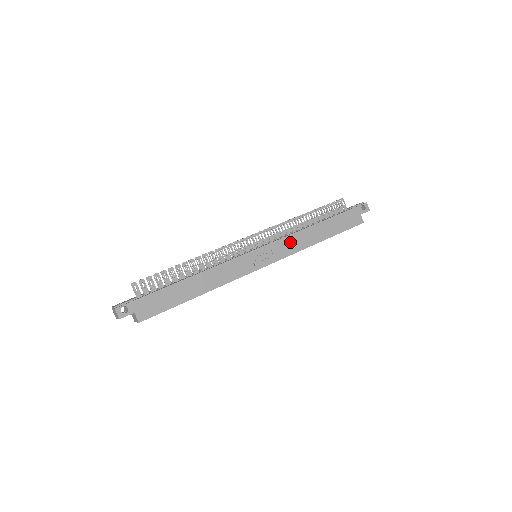
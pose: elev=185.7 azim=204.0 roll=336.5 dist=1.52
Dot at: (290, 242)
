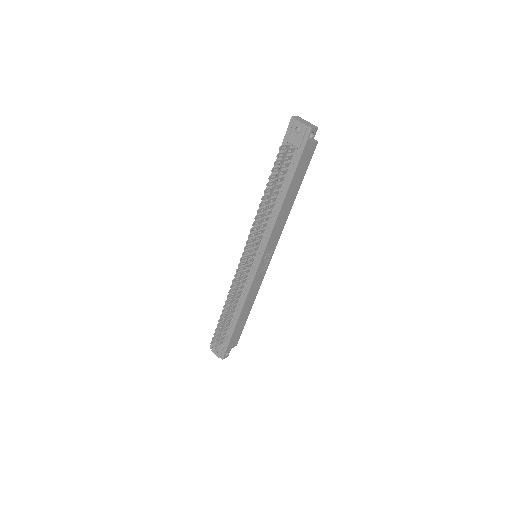
Dot at: (275, 233)
